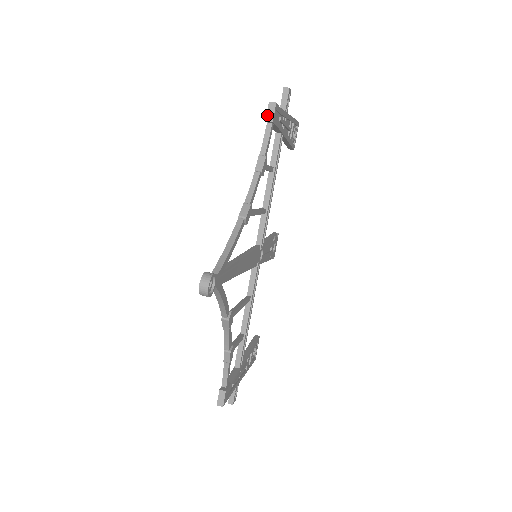
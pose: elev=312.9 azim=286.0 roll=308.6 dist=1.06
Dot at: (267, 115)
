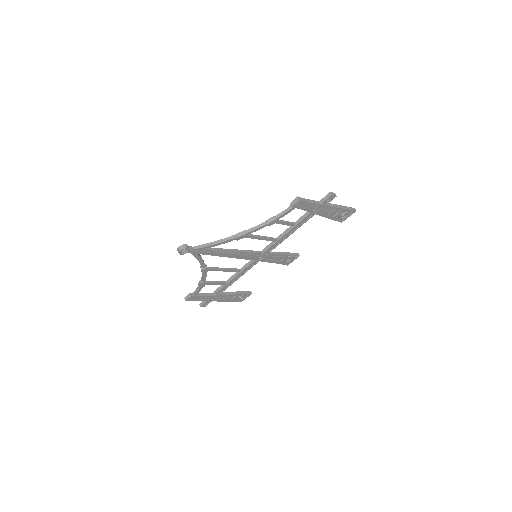
Dot at: (292, 202)
